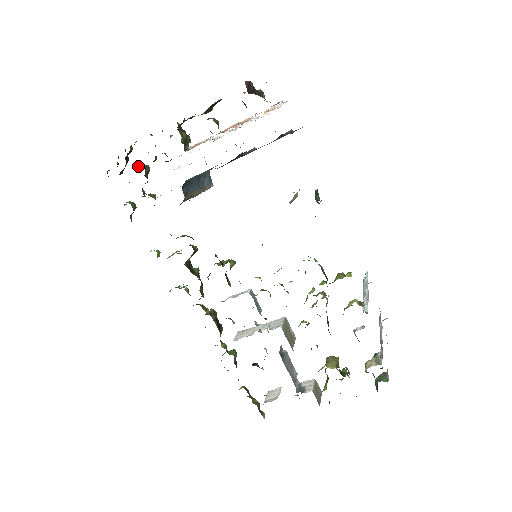
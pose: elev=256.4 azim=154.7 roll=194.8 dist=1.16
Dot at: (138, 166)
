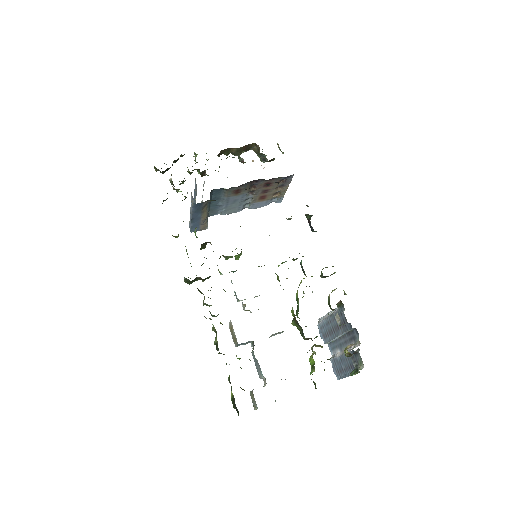
Dot at: occluded
